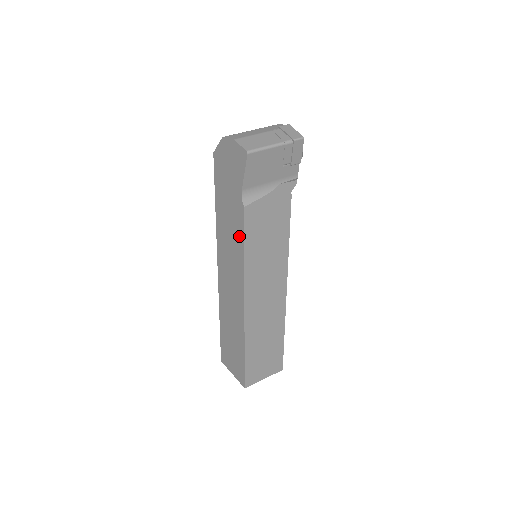
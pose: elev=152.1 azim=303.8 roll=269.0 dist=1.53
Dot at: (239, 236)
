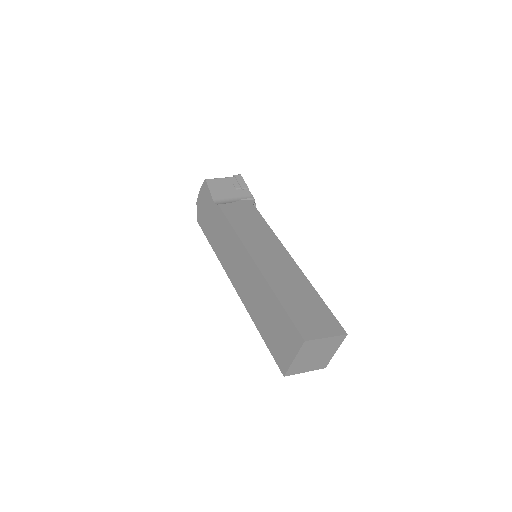
Dot at: (226, 226)
